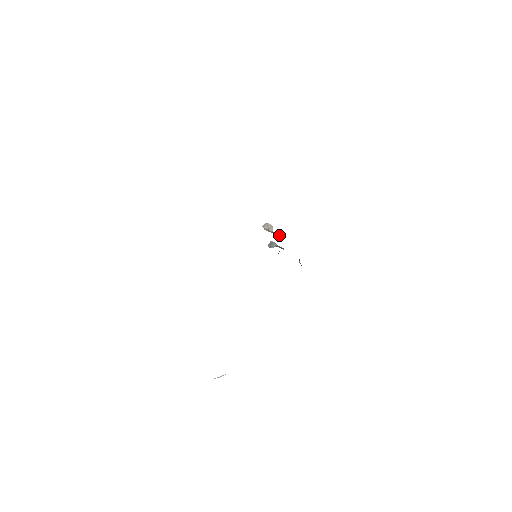
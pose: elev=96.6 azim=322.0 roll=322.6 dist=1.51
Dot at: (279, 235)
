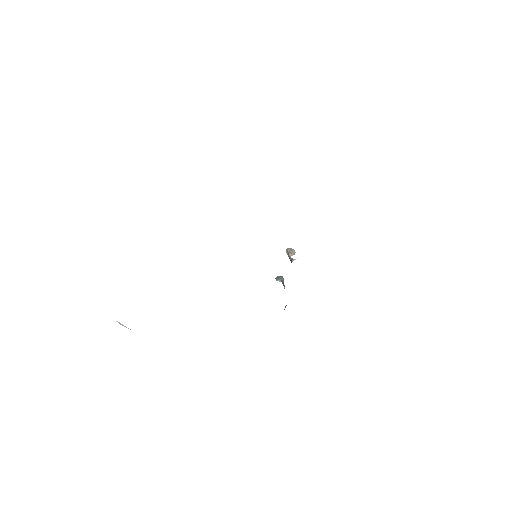
Dot at: (292, 261)
